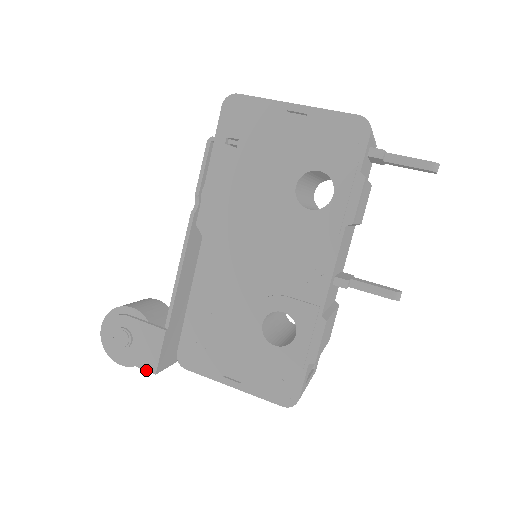
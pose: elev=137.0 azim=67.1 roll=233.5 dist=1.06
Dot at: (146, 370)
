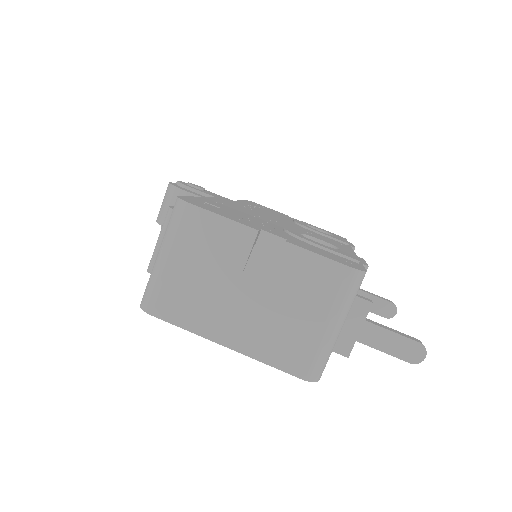
Dot at: occluded
